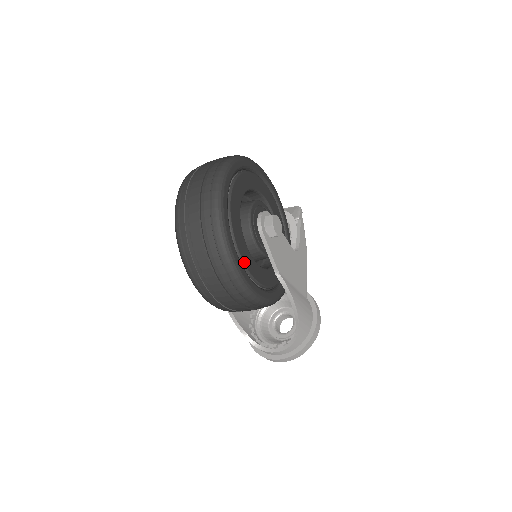
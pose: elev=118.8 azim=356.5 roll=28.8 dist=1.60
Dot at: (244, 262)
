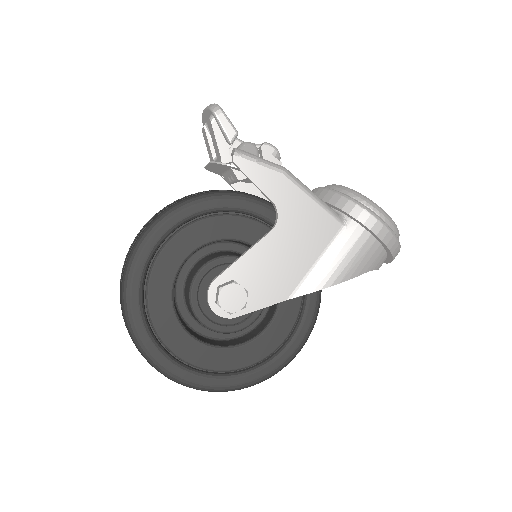
Dot at: (258, 361)
